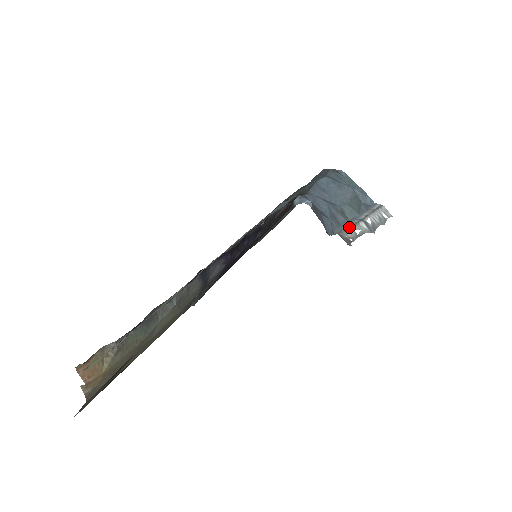
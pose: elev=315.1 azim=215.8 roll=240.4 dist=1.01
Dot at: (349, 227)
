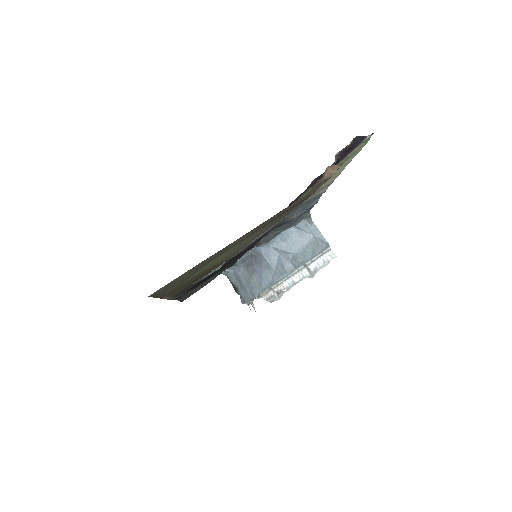
Dot at: (289, 276)
